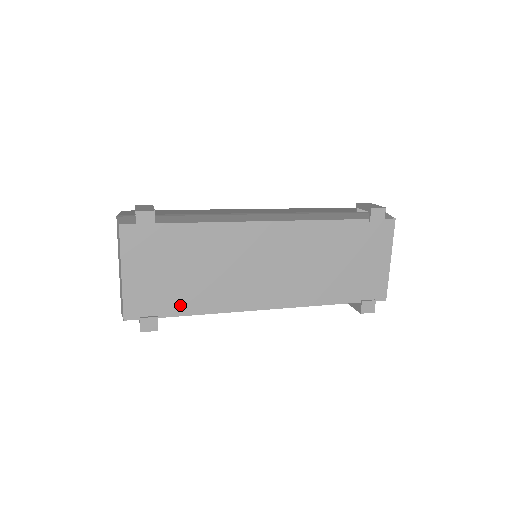
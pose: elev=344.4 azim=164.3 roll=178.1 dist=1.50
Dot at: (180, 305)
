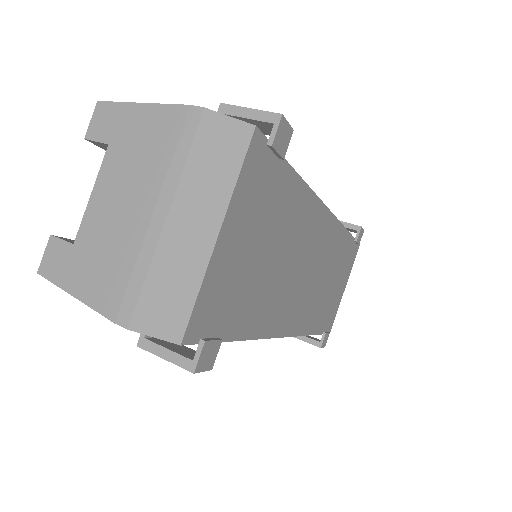
Dot at: (242, 319)
